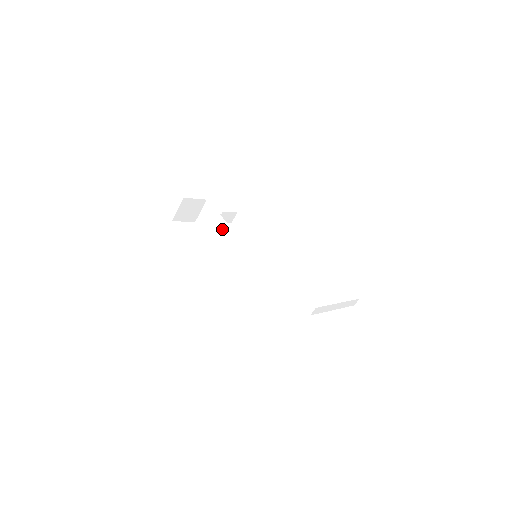
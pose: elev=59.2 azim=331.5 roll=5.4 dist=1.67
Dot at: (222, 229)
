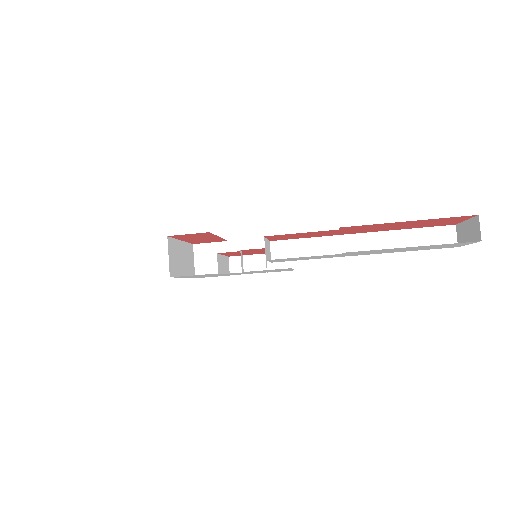
Dot at: occluded
